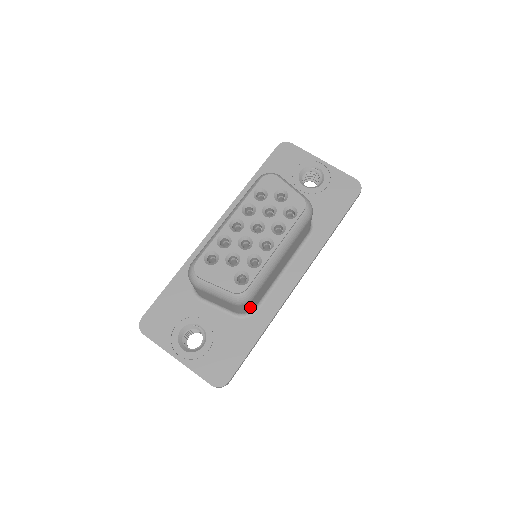
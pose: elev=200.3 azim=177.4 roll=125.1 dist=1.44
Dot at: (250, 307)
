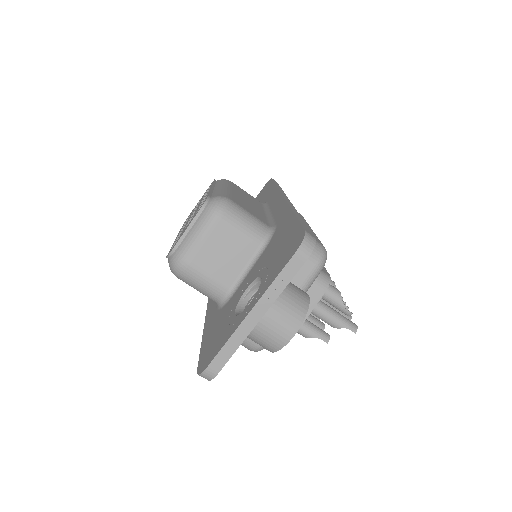
Dot at: (253, 219)
